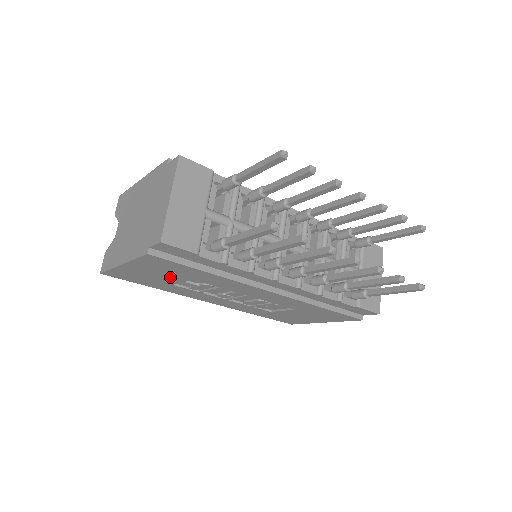
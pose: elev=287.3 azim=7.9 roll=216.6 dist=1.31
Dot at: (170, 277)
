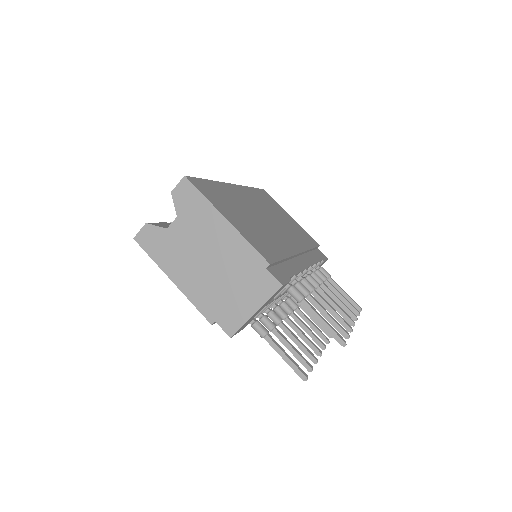
Dot at: occluded
